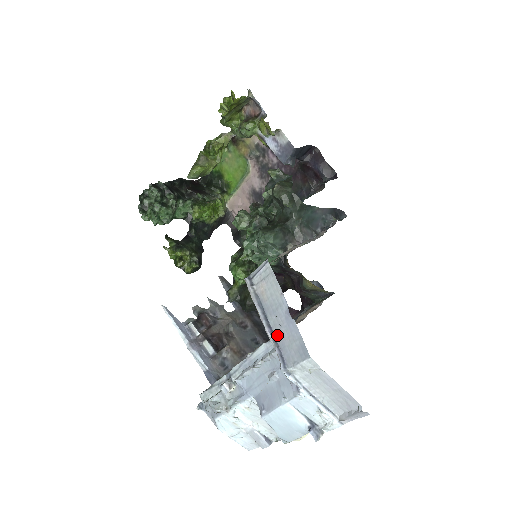
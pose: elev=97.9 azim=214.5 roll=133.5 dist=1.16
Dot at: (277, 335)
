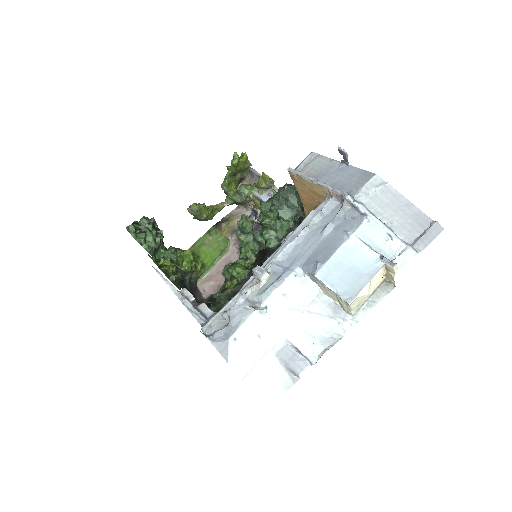
Dot at: (332, 185)
